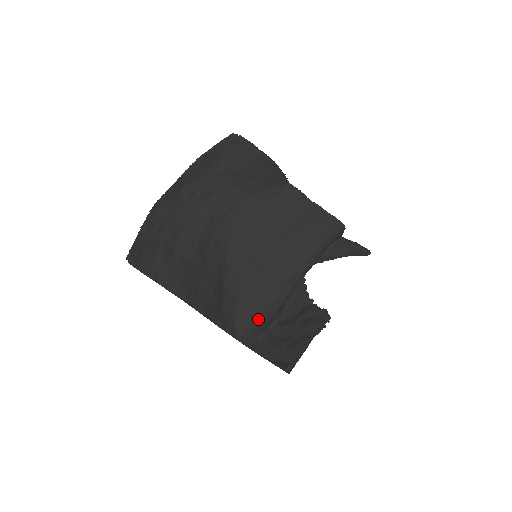
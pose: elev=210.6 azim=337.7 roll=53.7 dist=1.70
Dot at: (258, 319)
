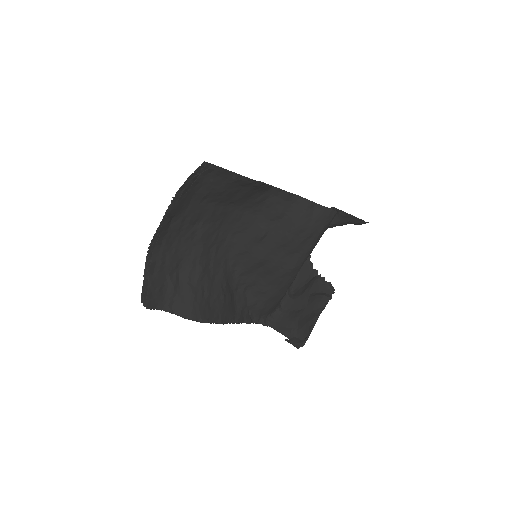
Dot at: (269, 304)
